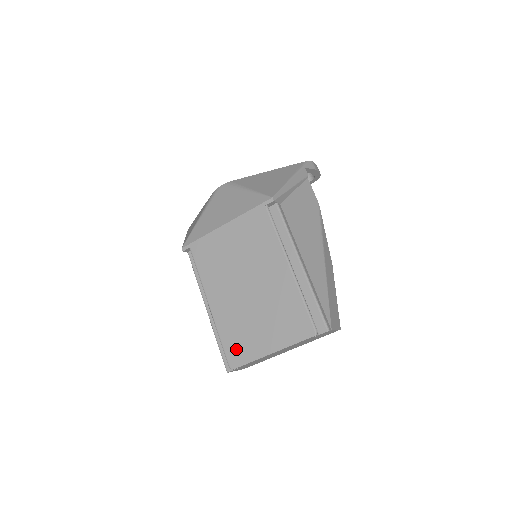
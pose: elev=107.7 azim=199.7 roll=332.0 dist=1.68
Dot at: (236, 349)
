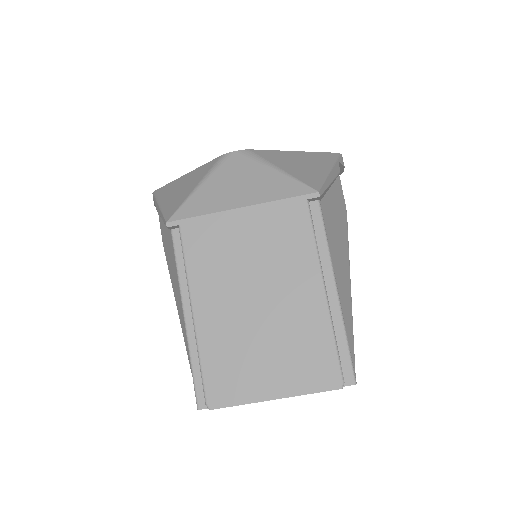
Dot at: (222, 382)
